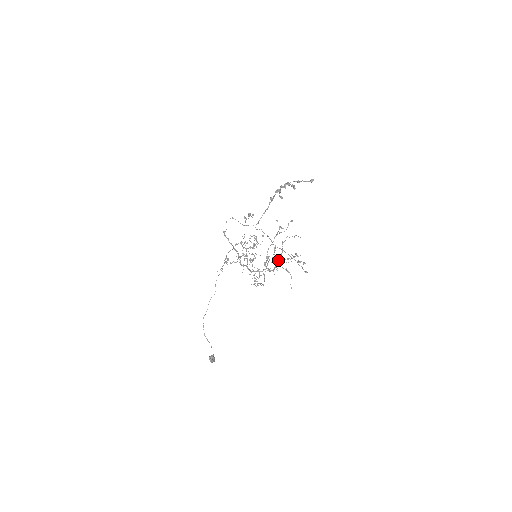
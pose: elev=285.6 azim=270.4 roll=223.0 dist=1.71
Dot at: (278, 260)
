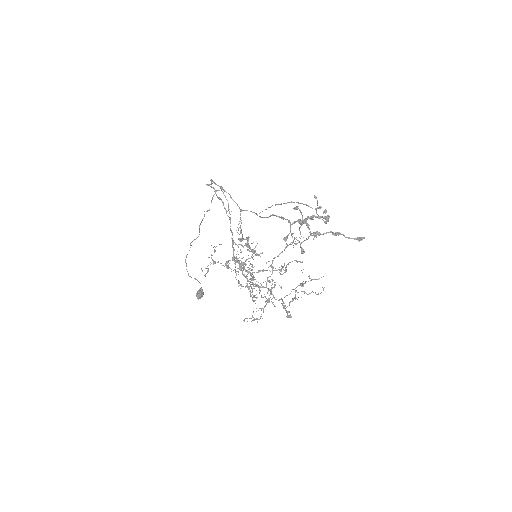
Dot at: (287, 316)
